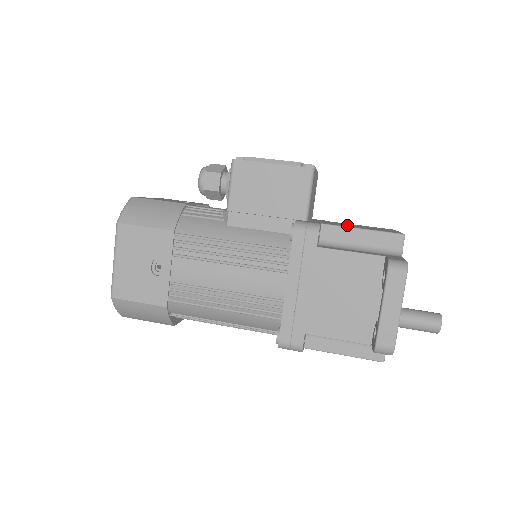
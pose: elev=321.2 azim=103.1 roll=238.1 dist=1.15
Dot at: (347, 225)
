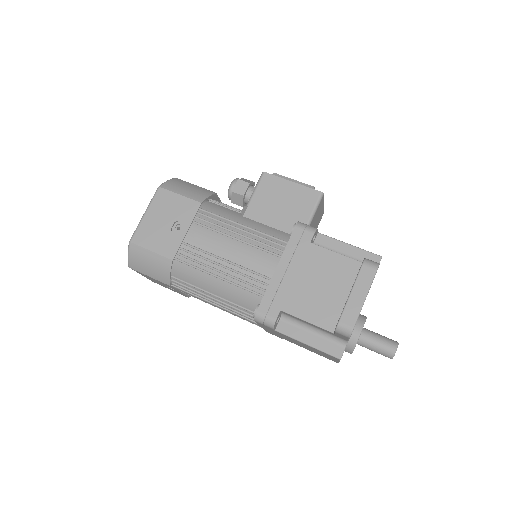
Dot at: occluded
